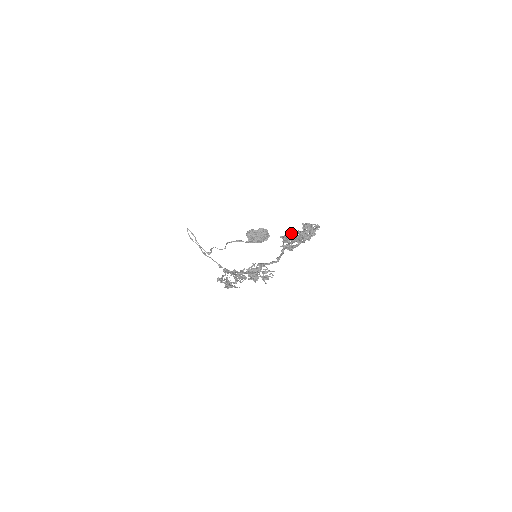
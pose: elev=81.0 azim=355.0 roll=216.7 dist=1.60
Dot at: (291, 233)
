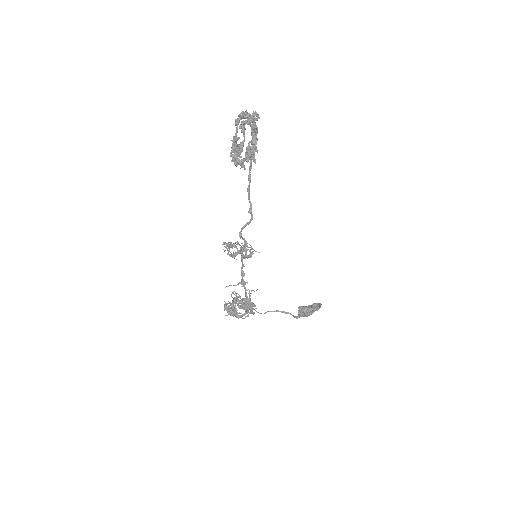
Dot at: occluded
